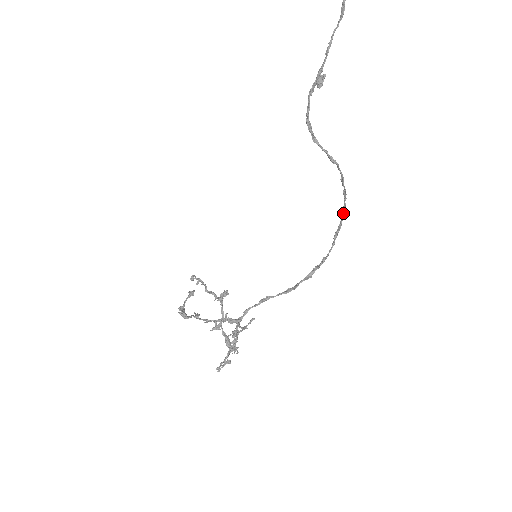
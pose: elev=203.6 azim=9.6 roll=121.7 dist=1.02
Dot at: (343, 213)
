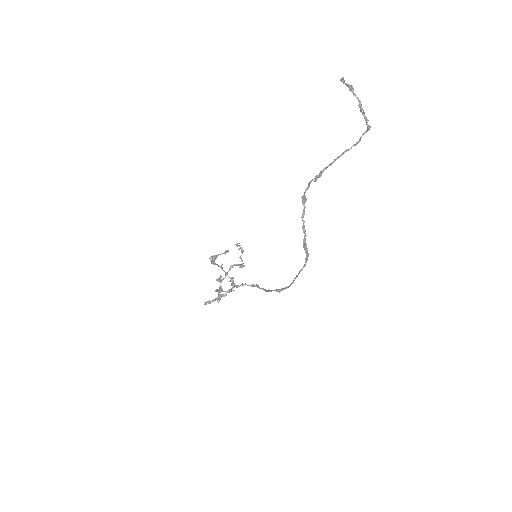
Dot at: (304, 266)
